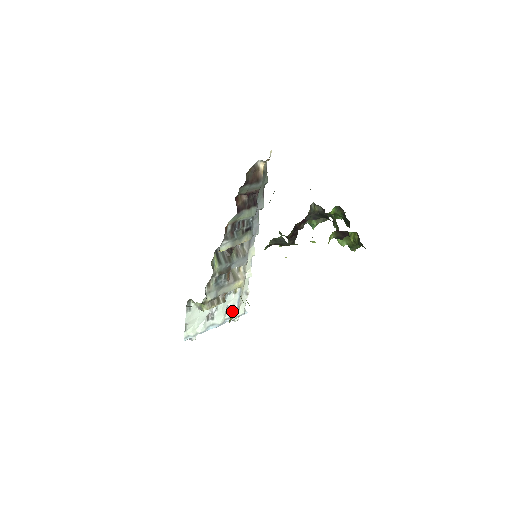
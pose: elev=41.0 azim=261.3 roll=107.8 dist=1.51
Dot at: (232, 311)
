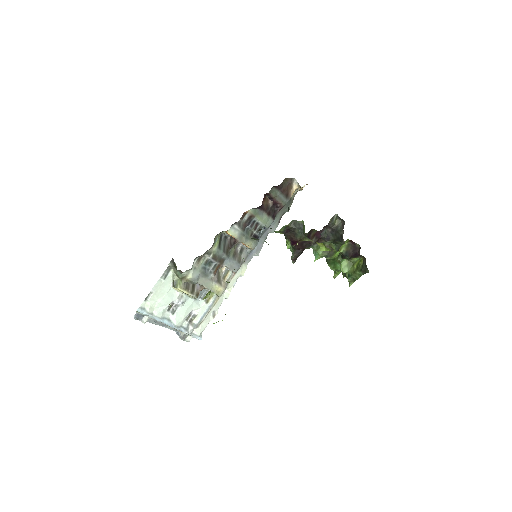
Dot at: (192, 323)
